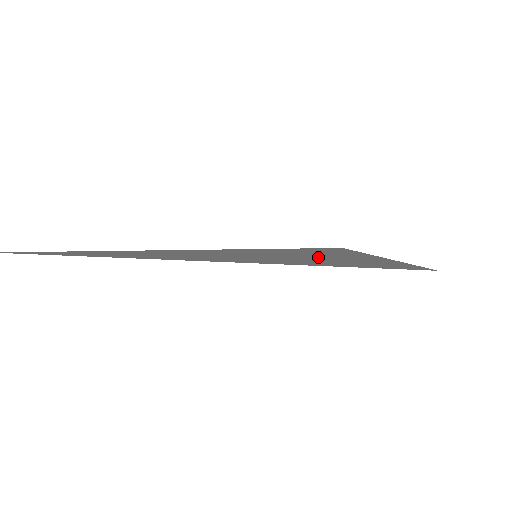
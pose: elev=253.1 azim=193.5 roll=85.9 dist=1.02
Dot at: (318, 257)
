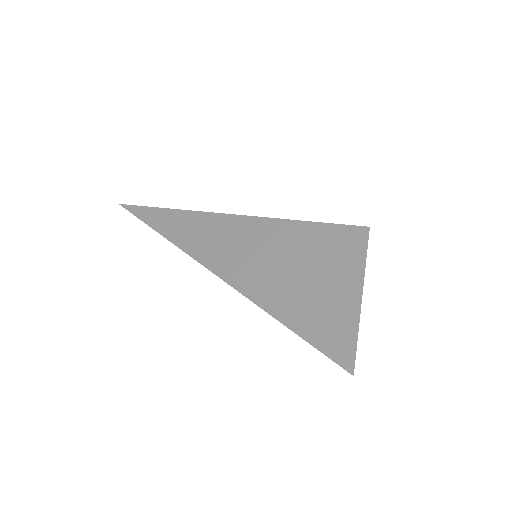
Dot at: (300, 277)
